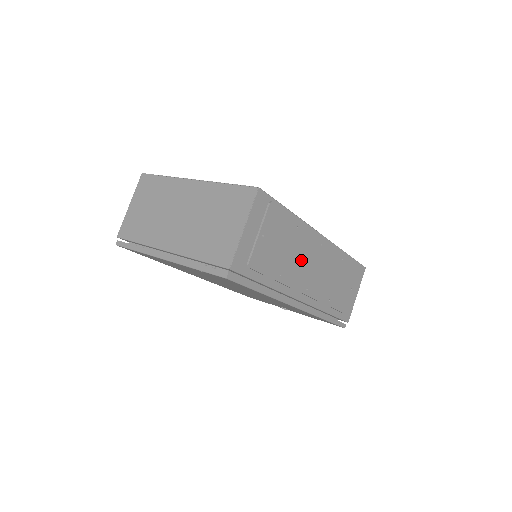
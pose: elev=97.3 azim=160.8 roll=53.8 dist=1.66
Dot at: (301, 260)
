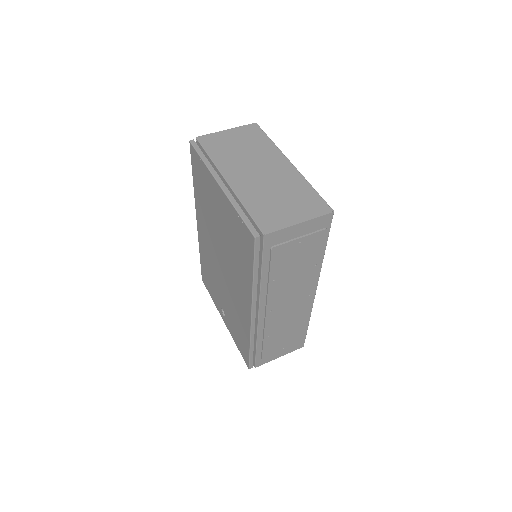
Dot at: (292, 288)
